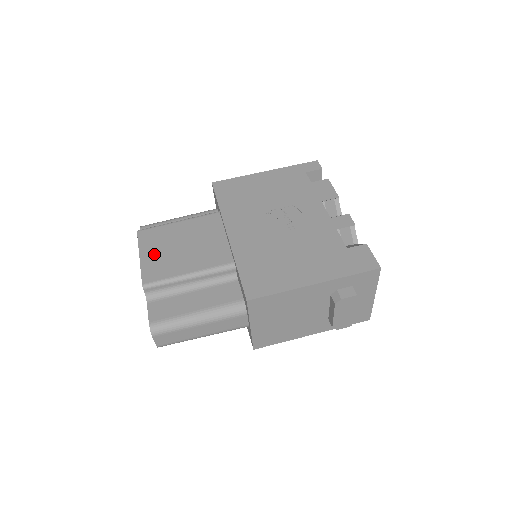
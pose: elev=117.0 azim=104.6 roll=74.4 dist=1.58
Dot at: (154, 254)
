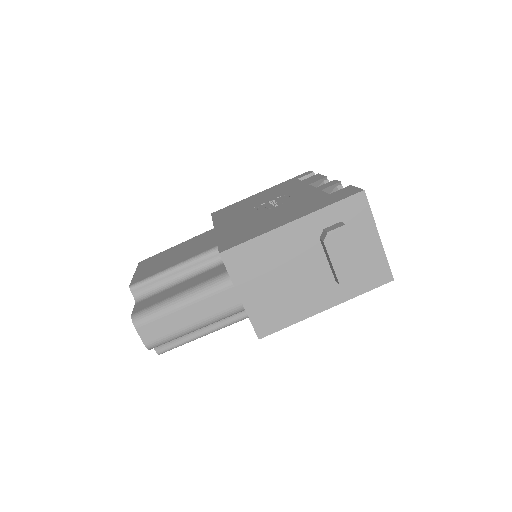
Dot at: (148, 267)
